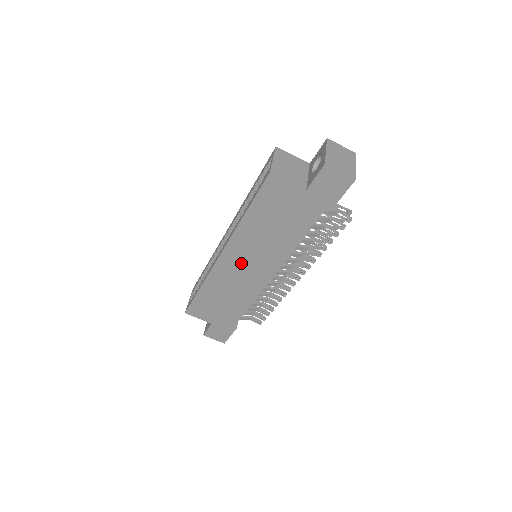
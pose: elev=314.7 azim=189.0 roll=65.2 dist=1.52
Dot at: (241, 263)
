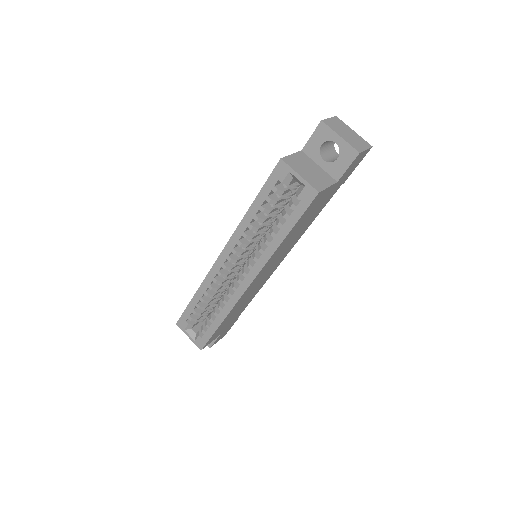
Dot at: (264, 274)
